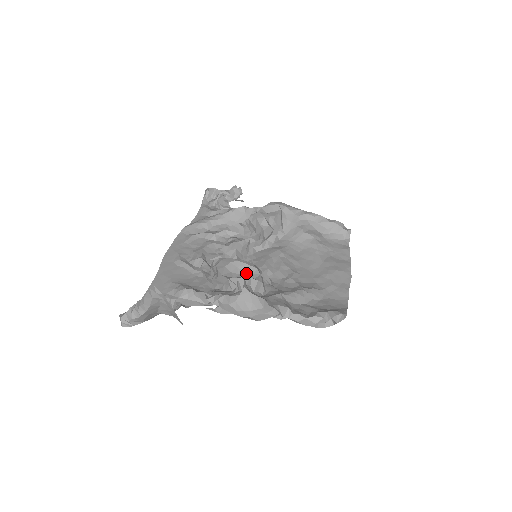
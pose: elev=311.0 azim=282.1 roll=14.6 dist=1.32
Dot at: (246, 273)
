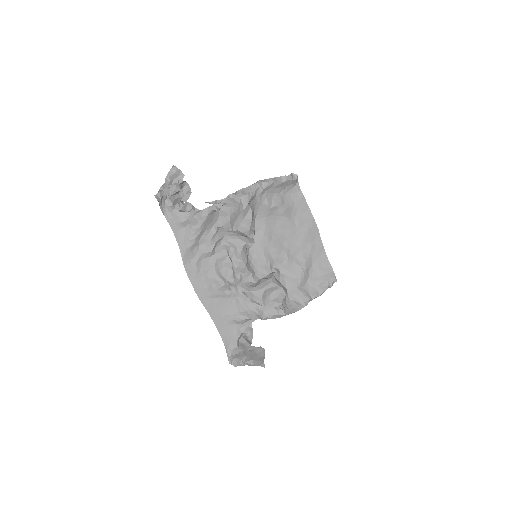
Dot at: (274, 292)
